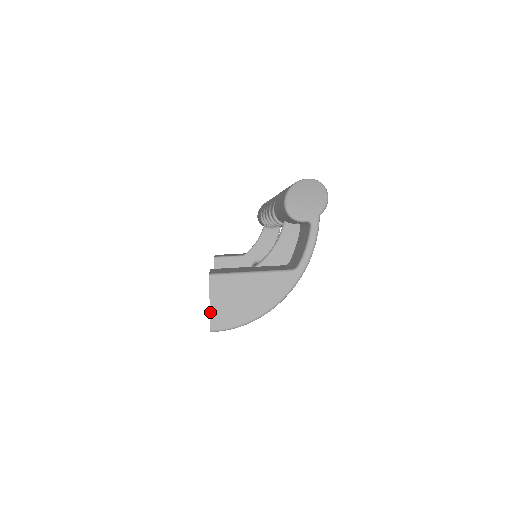
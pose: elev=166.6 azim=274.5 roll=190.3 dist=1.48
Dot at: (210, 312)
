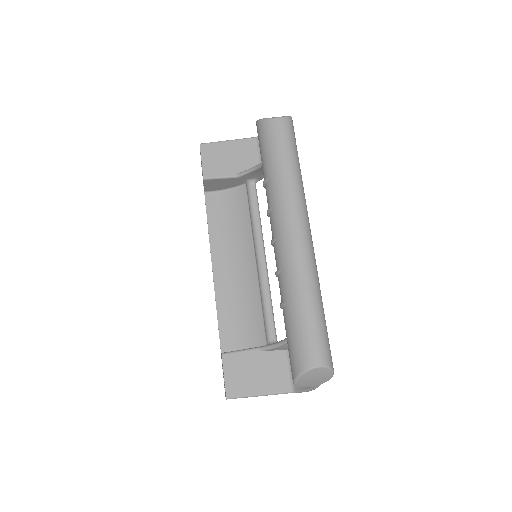
Dot at: occluded
